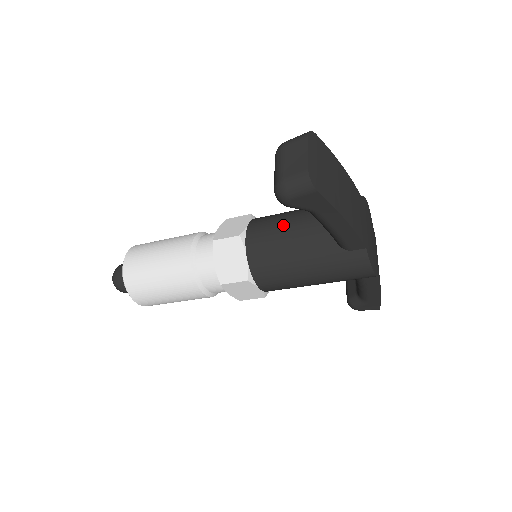
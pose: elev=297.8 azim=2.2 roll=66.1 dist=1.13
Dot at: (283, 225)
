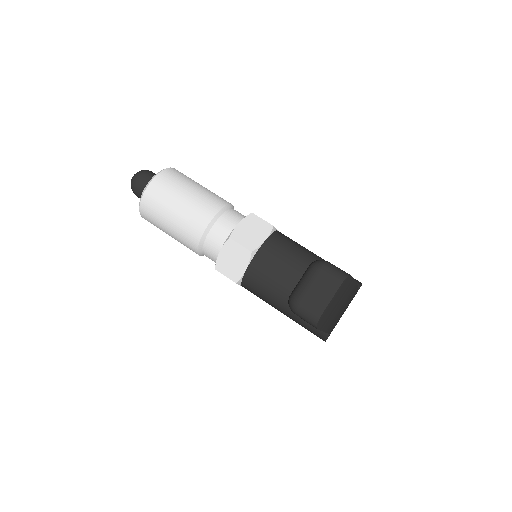
Dot at: (288, 269)
